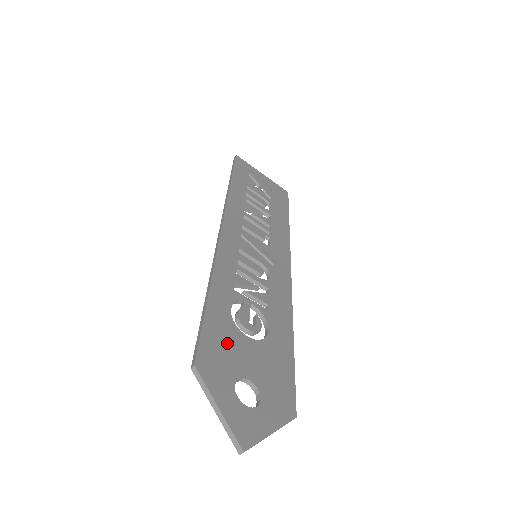
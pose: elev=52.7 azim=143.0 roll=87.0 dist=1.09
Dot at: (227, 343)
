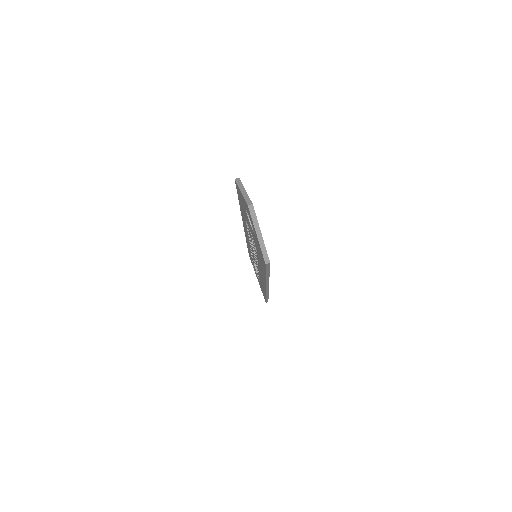
Dot at: occluded
